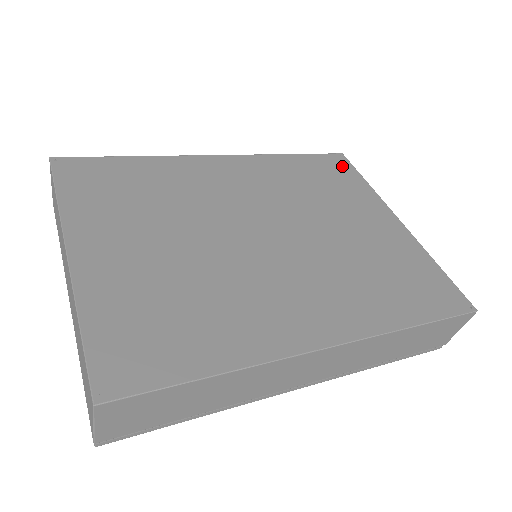
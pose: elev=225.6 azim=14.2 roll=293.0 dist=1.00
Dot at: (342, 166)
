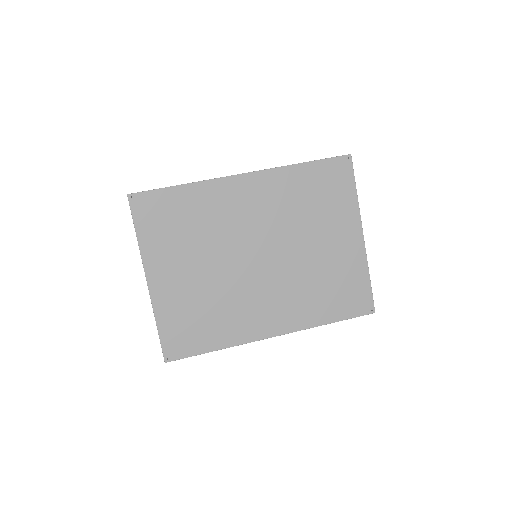
Dot at: (343, 174)
